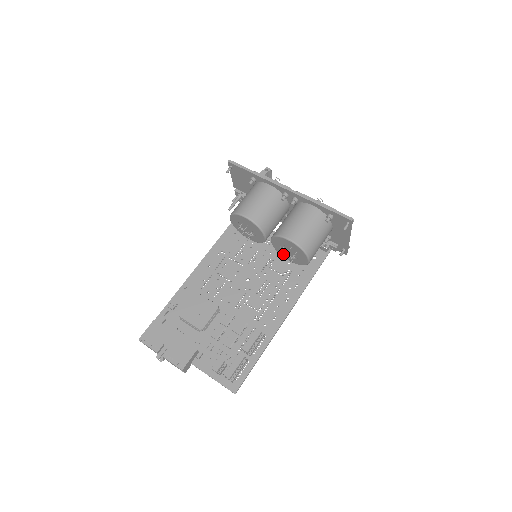
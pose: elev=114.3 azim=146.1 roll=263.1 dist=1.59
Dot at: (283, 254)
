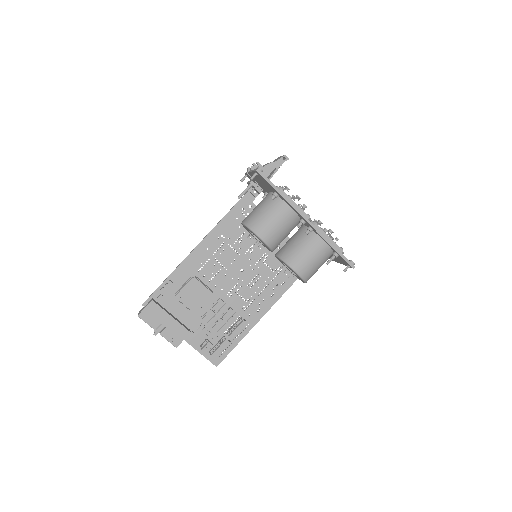
Dot at: occluded
